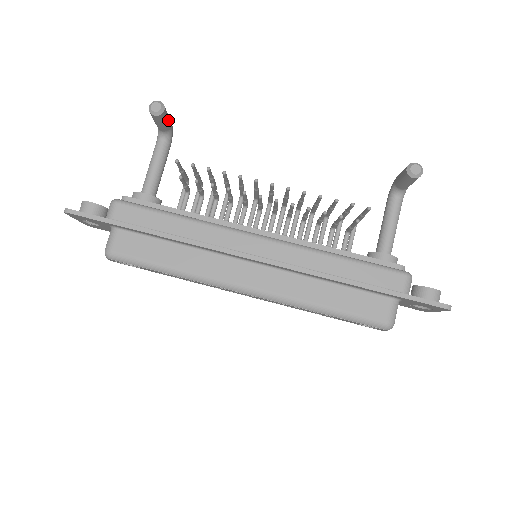
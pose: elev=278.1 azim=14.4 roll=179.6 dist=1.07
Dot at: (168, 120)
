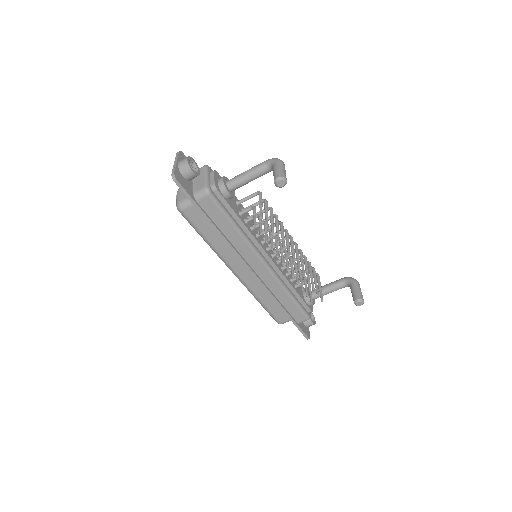
Dot at: occluded
